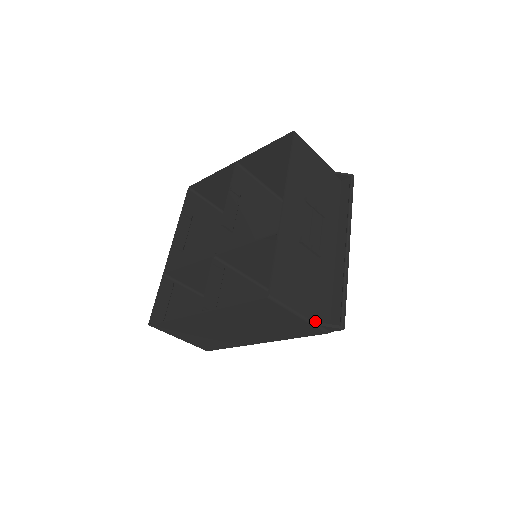
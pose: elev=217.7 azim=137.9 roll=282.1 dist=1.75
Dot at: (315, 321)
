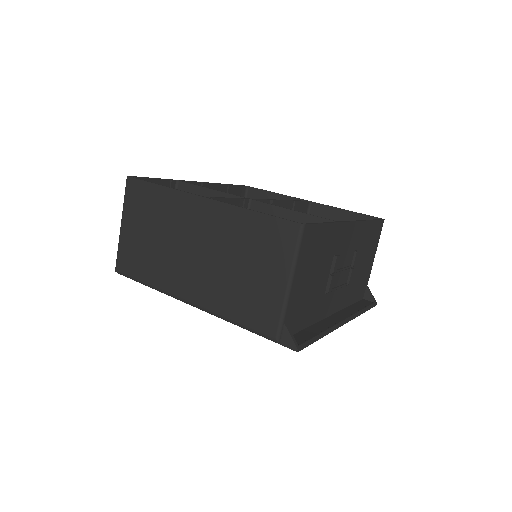
Dot at: (287, 311)
